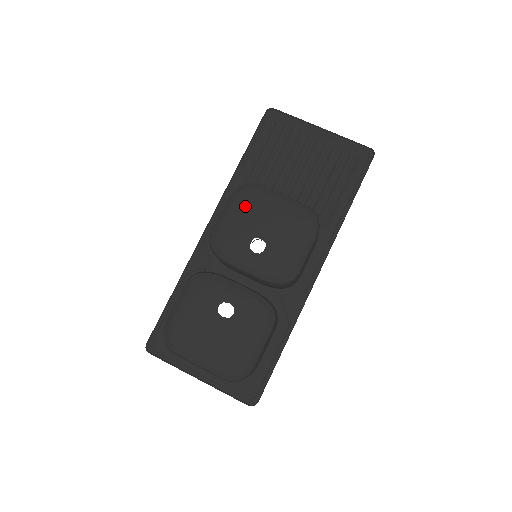
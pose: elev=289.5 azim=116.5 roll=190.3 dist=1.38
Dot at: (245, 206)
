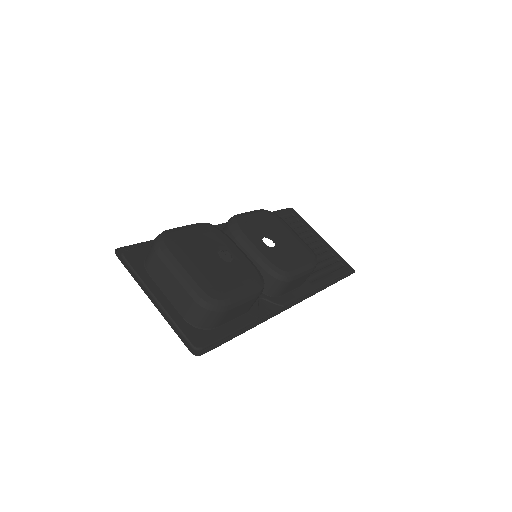
Dot at: (268, 219)
